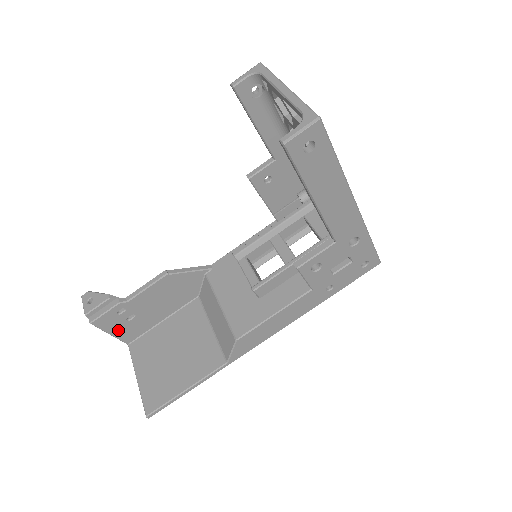
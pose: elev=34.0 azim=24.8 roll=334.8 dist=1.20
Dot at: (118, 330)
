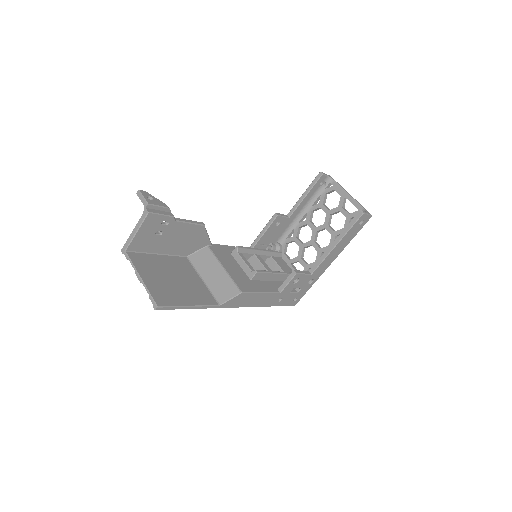
Dot at: (143, 234)
